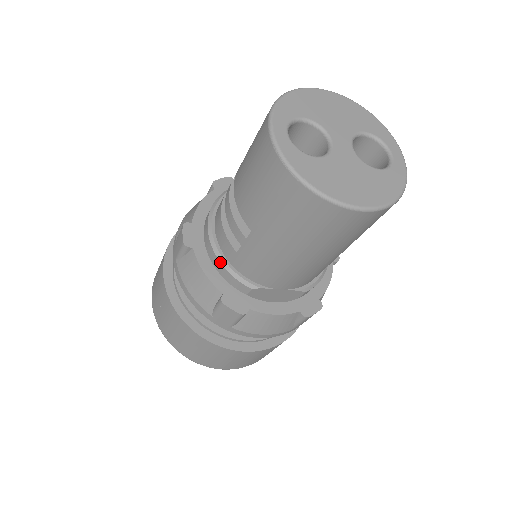
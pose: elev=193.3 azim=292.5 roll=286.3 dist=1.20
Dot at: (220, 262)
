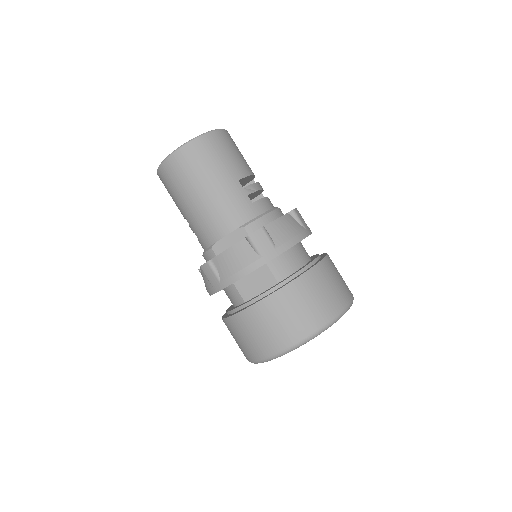
Dot at: (202, 255)
